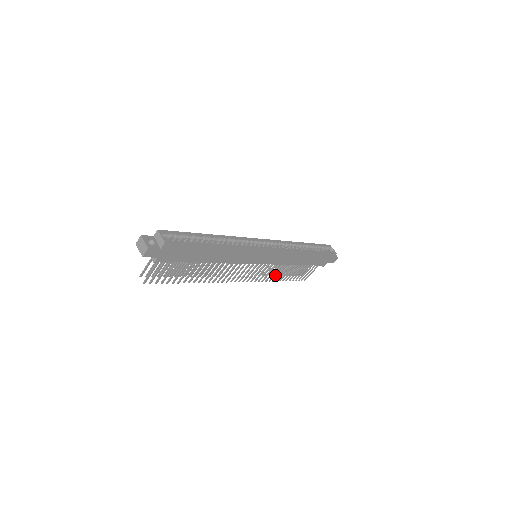
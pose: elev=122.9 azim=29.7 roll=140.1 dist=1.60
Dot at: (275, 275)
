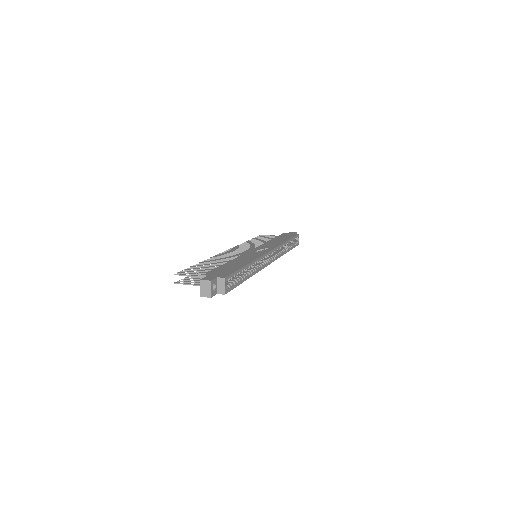
Dot at: (248, 240)
